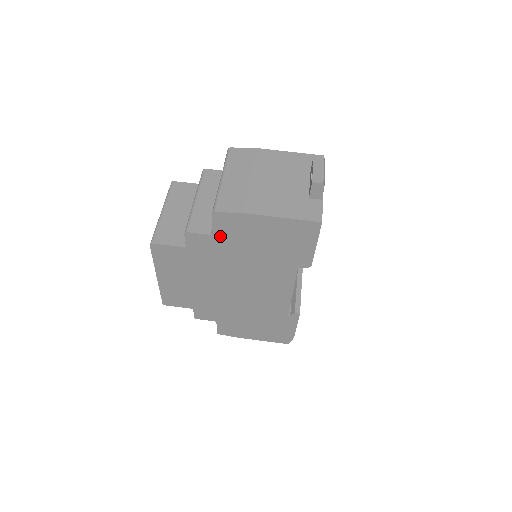
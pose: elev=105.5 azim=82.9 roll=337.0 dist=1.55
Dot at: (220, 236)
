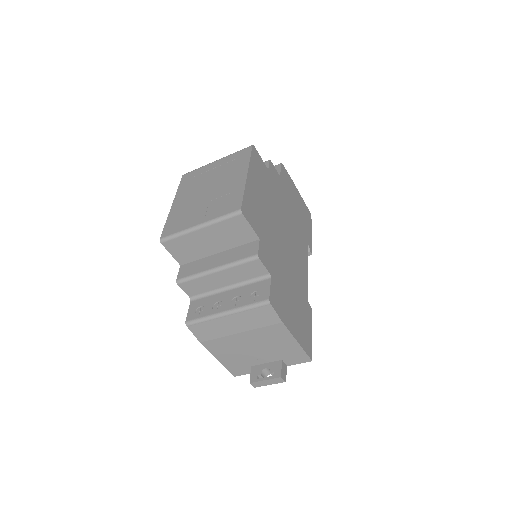
Dot at: occluded
